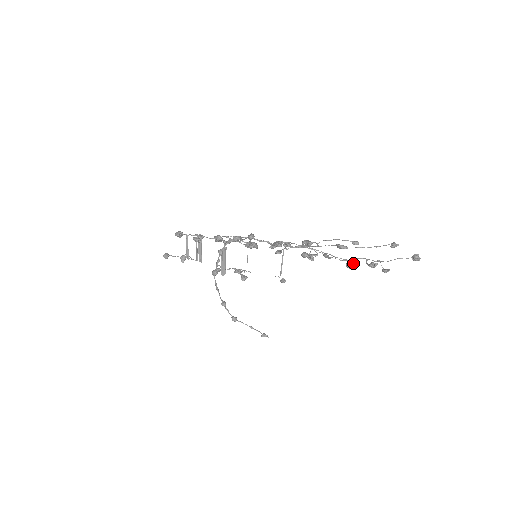
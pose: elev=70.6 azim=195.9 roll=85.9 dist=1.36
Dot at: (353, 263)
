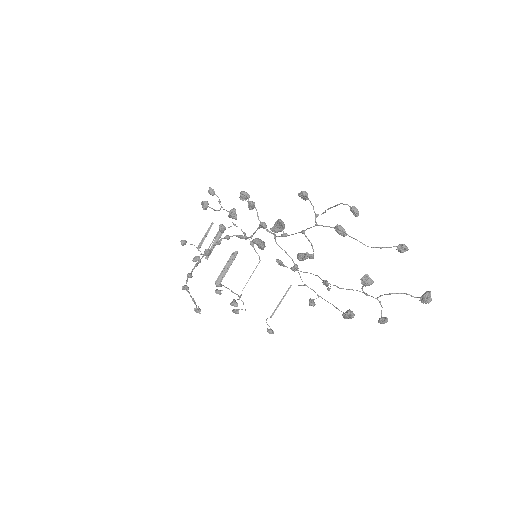
Dot at: (352, 315)
